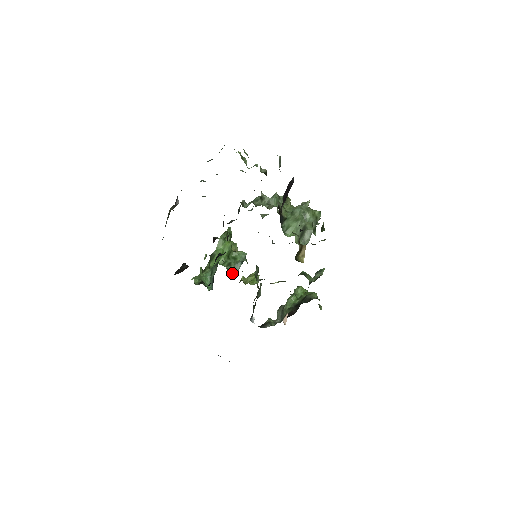
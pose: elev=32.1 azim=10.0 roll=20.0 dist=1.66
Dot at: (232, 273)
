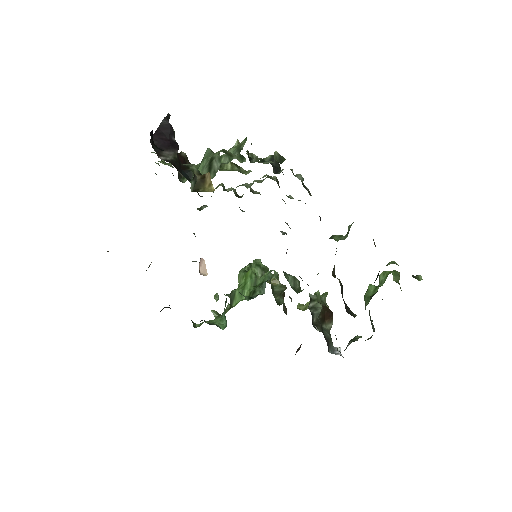
Dot at: occluded
